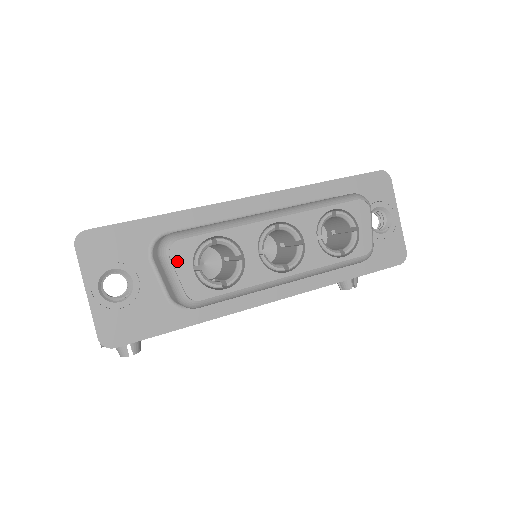
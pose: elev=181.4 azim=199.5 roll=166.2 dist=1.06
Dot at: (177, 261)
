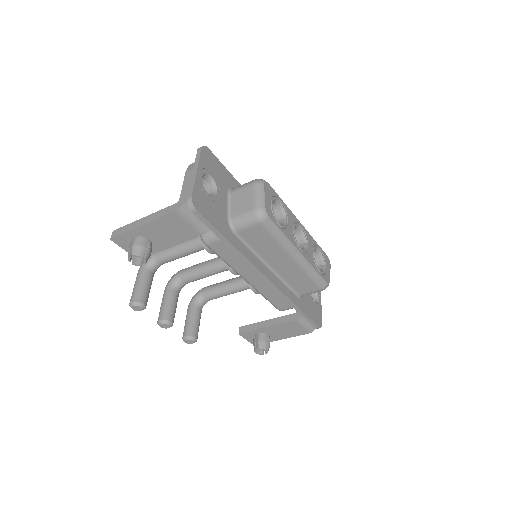
Dot at: (266, 190)
